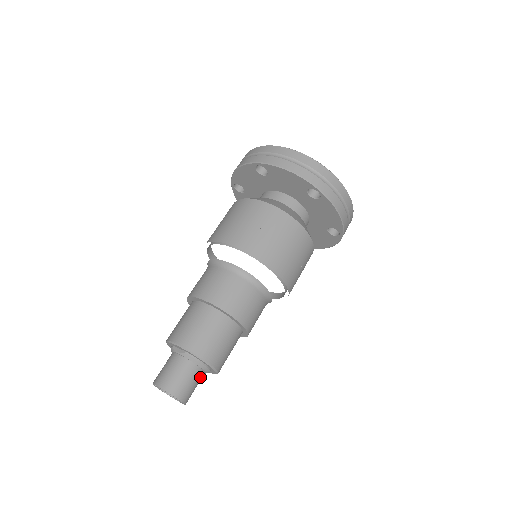
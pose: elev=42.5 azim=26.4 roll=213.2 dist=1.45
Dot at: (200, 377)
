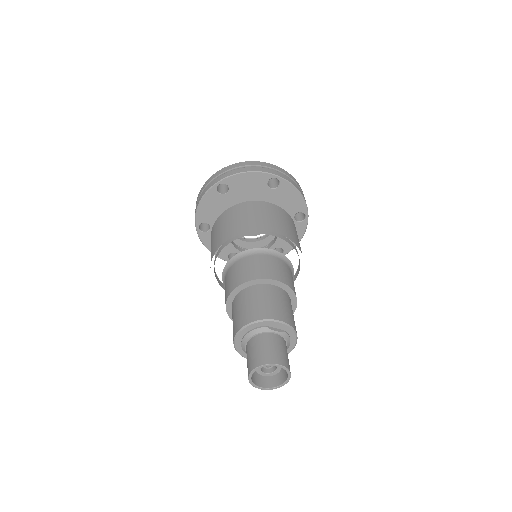
Dot at: occluded
